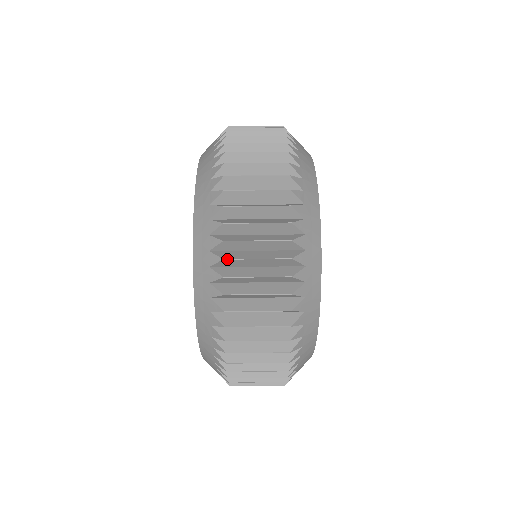
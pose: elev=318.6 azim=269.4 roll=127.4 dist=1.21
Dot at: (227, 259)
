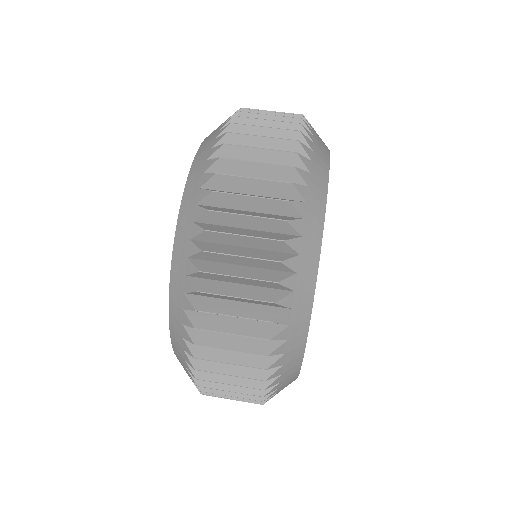
Dot at: (220, 174)
